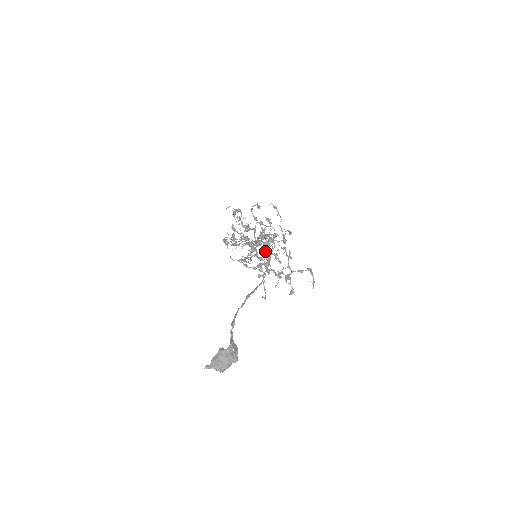
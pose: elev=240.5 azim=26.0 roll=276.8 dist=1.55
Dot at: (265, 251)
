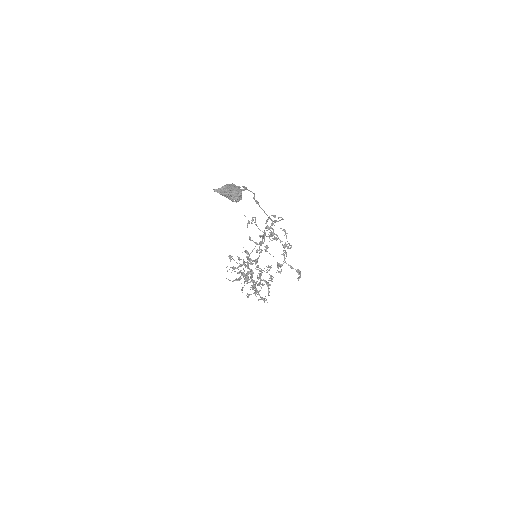
Dot at: (269, 237)
